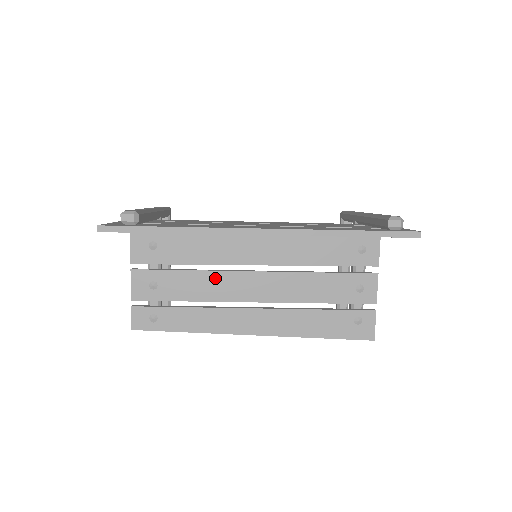
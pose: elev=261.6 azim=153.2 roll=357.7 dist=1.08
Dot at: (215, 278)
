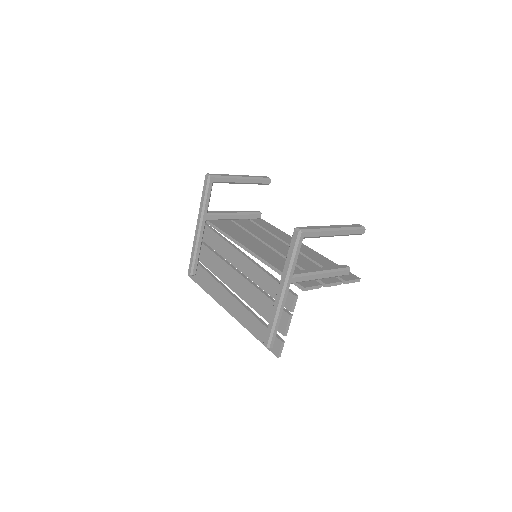
Dot at: occluded
